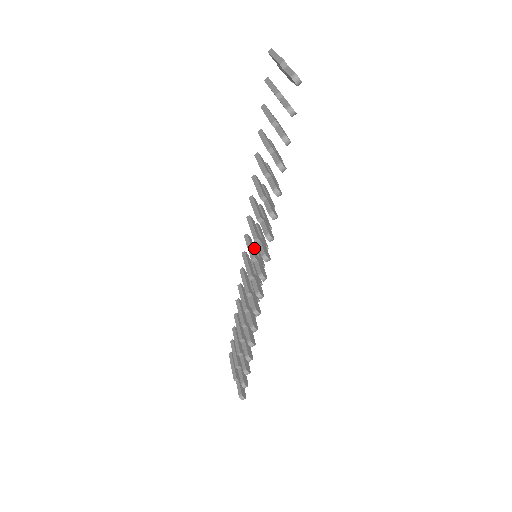
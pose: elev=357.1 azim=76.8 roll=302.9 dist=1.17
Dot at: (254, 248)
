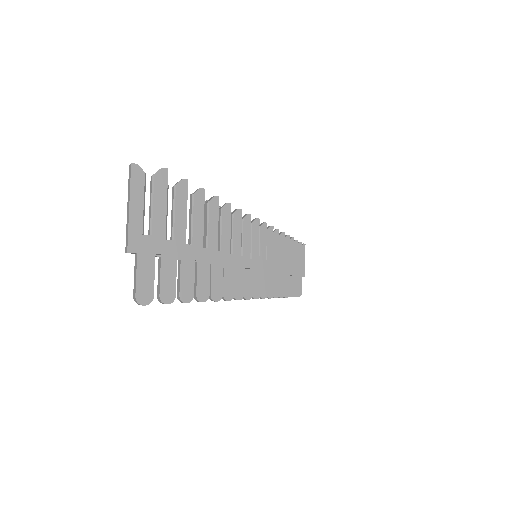
Dot at: occluded
